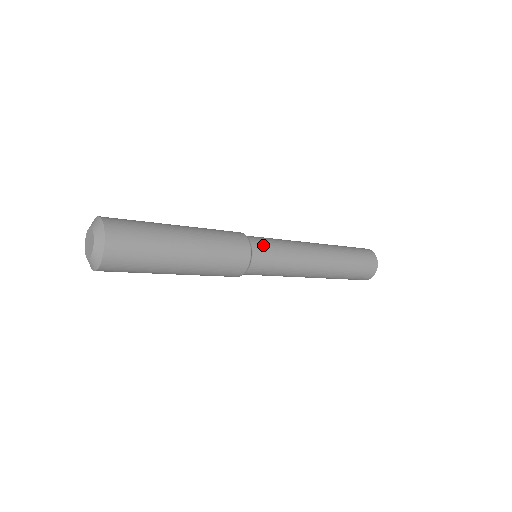
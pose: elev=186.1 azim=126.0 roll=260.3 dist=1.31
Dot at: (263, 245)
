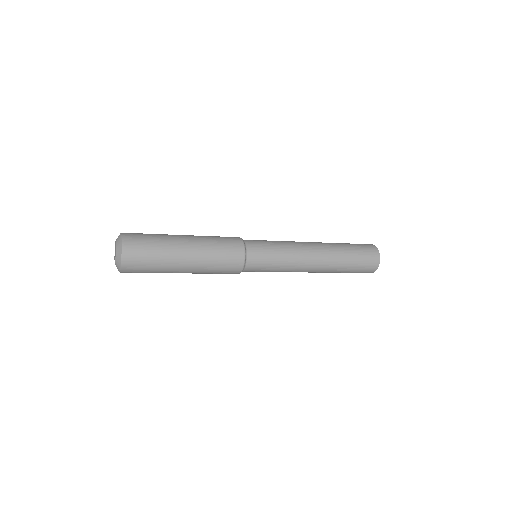
Dot at: (258, 250)
